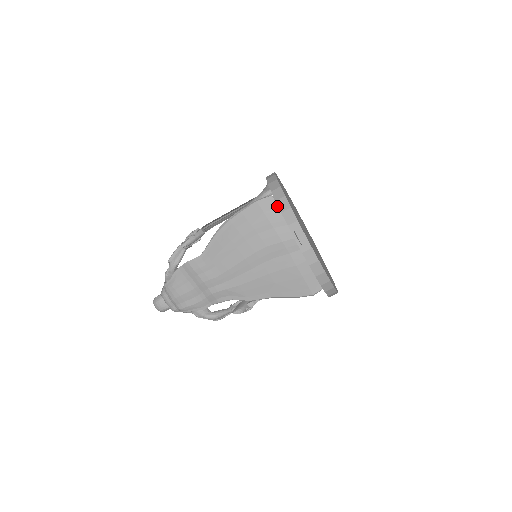
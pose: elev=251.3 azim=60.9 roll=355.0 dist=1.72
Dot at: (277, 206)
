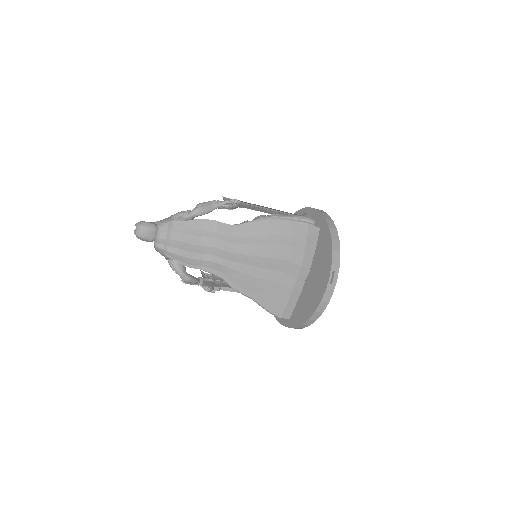
Dot at: (318, 238)
